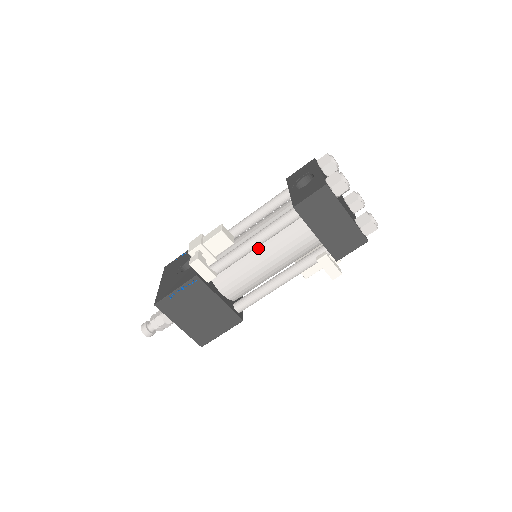
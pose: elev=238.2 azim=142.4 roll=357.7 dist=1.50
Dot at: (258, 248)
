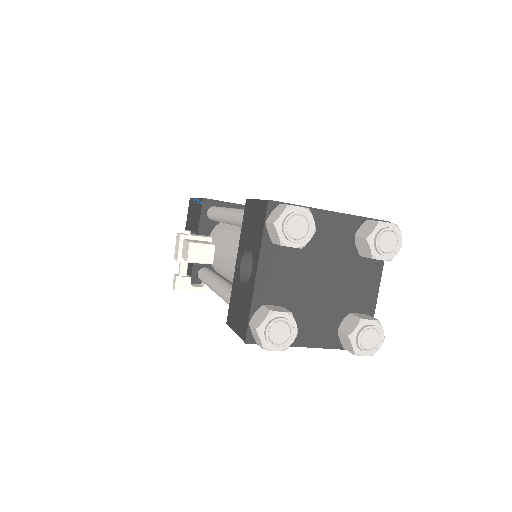
Dot at: occluded
